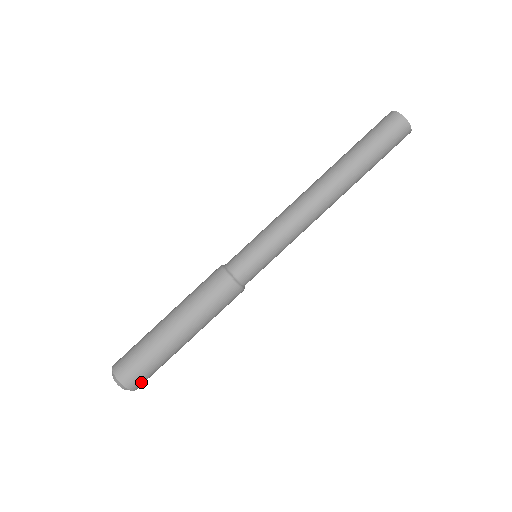
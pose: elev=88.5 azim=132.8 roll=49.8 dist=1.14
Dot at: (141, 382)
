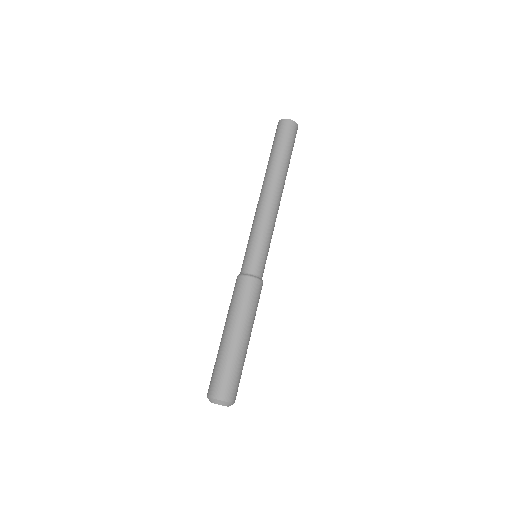
Dot at: (229, 391)
